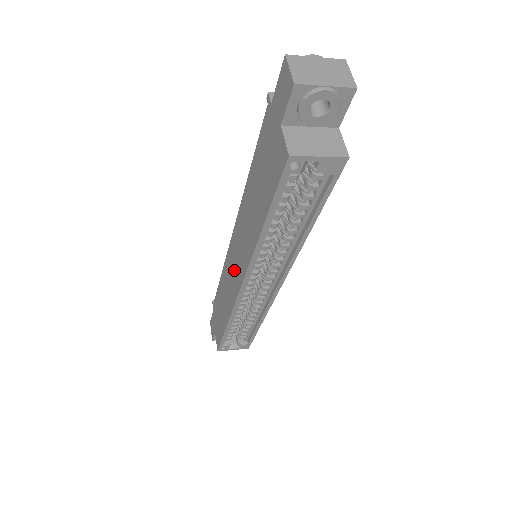
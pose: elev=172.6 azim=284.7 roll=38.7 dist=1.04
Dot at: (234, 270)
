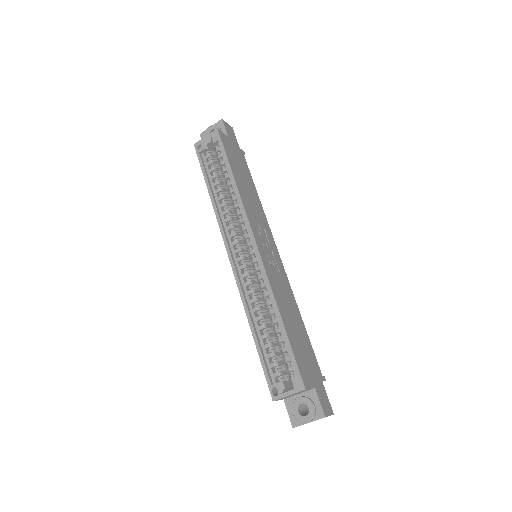
Dot at: occluded
